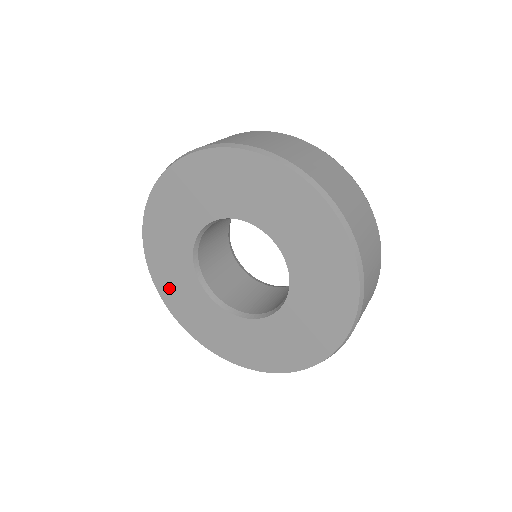
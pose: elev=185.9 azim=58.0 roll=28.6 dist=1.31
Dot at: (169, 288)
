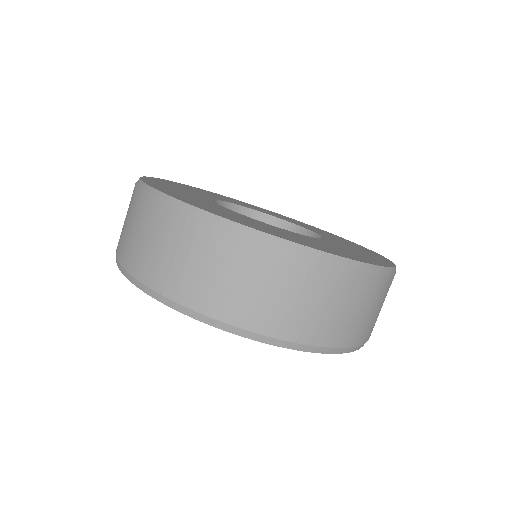
Dot at: occluded
